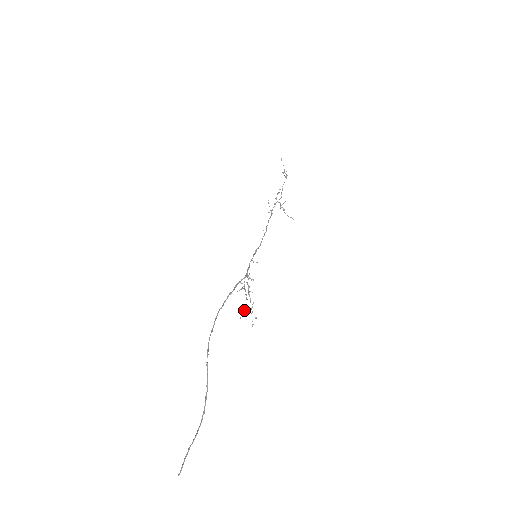
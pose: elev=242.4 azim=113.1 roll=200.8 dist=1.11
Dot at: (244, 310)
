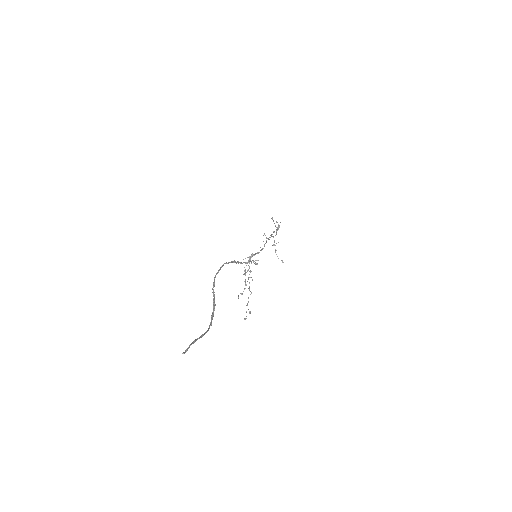
Dot at: (242, 293)
